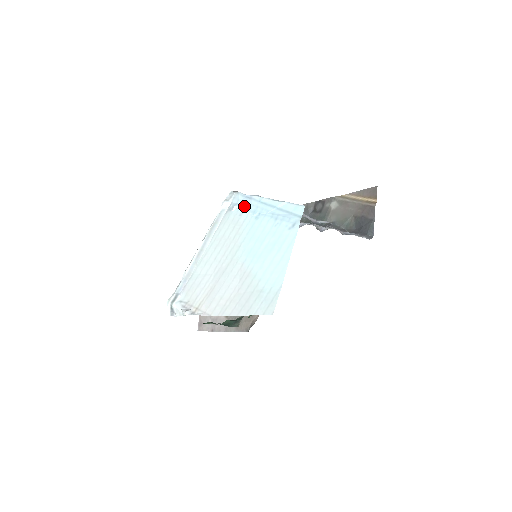
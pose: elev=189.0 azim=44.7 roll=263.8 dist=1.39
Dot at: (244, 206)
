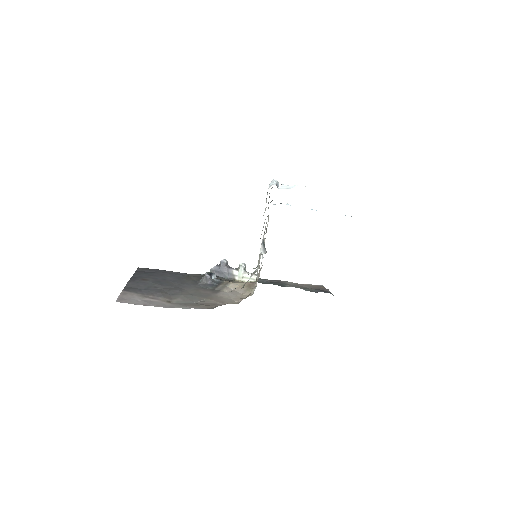
Dot at: occluded
